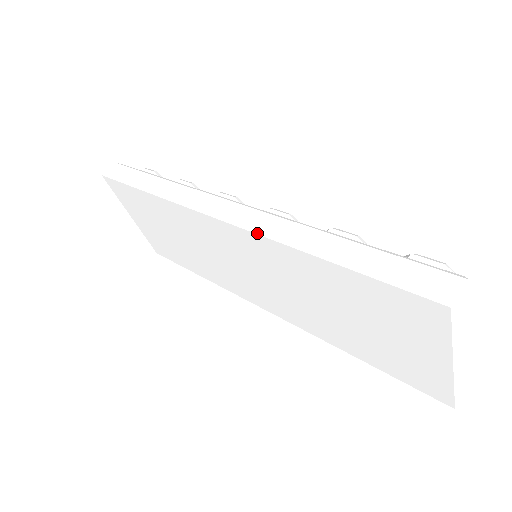
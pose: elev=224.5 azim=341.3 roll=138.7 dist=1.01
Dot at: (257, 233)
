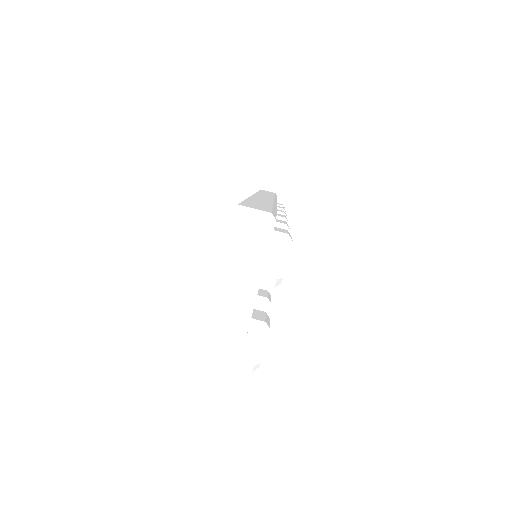
Dot at: (252, 195)
